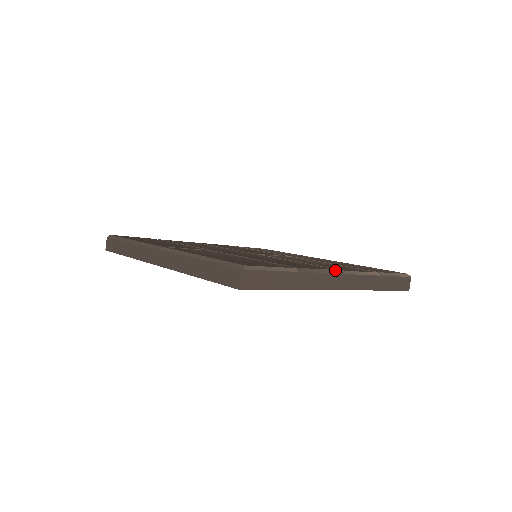
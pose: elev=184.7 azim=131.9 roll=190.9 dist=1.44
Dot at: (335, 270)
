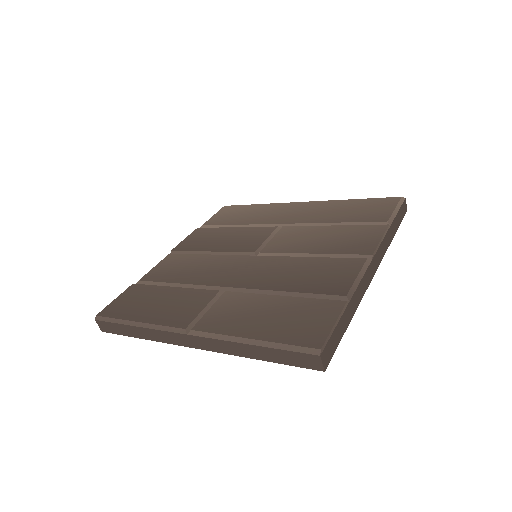
Dot at: (365, 262)
